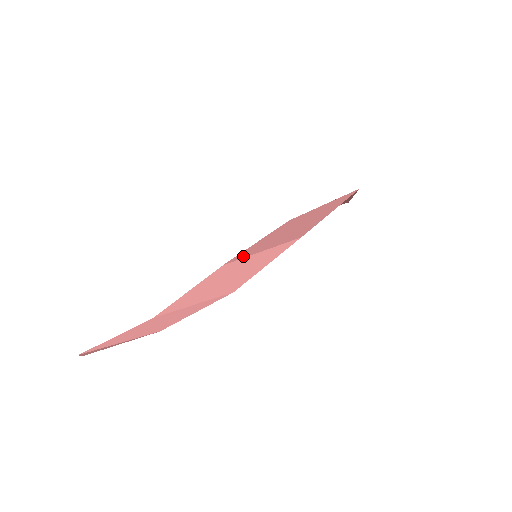
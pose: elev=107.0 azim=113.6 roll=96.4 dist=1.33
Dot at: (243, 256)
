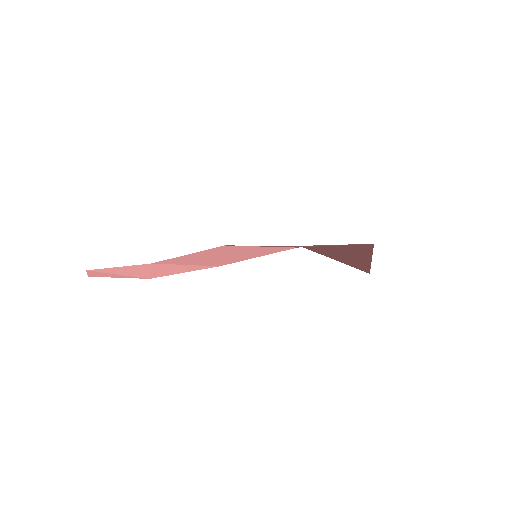
Dot at: occluded
